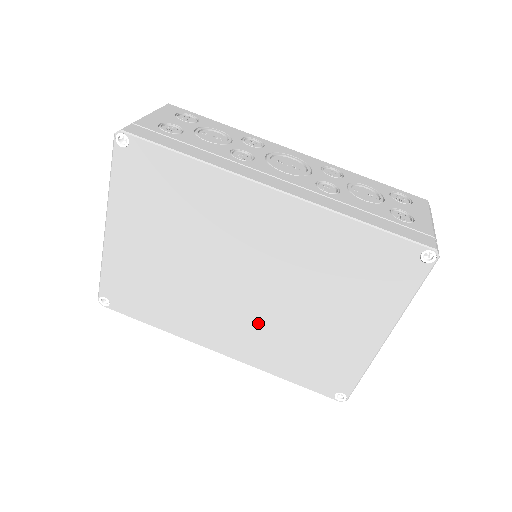
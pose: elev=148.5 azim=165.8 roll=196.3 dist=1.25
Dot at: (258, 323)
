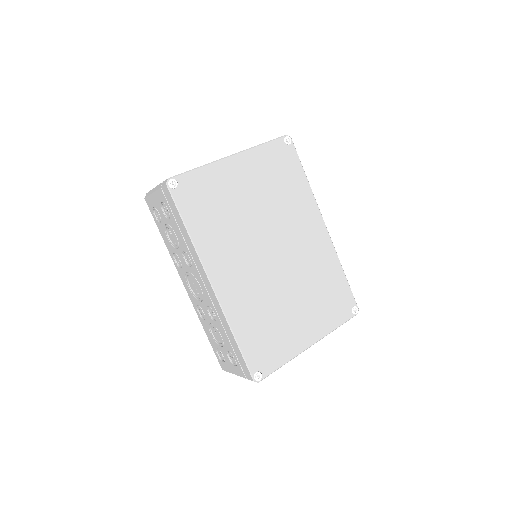
Dot at: (258, 284)
